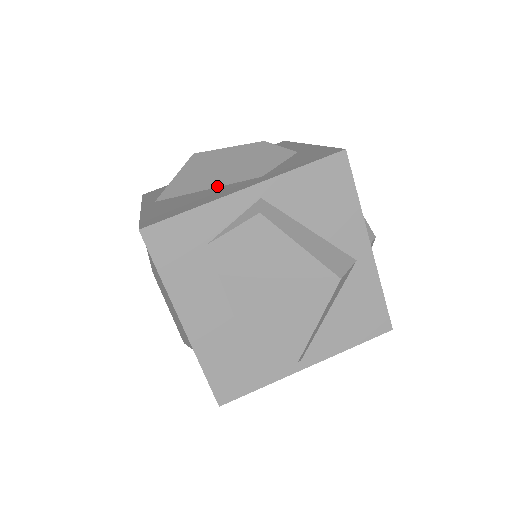
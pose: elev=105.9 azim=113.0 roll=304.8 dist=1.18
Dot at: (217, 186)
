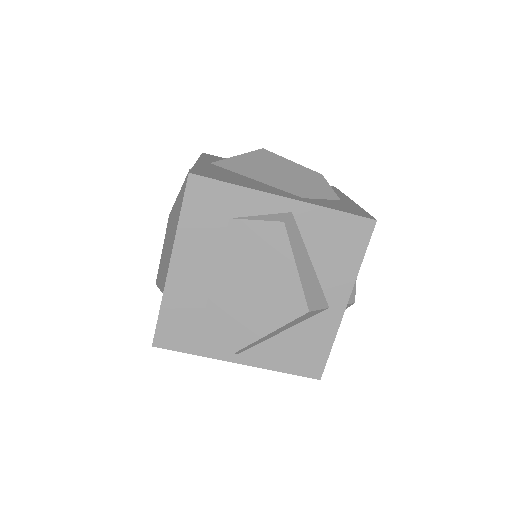
Dot at: (265, 183)
